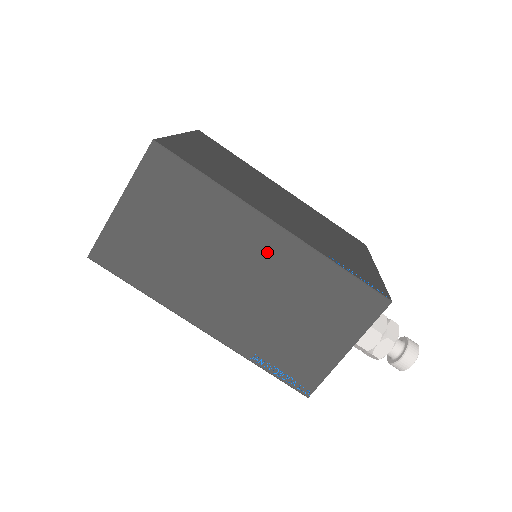
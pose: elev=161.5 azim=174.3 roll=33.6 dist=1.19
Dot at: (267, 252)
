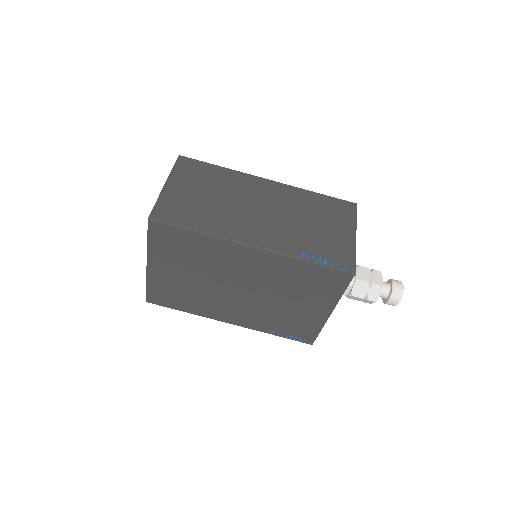
Dot at: (272, 193)
